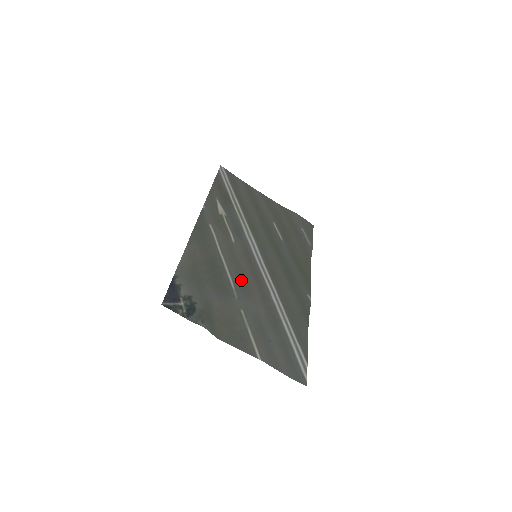
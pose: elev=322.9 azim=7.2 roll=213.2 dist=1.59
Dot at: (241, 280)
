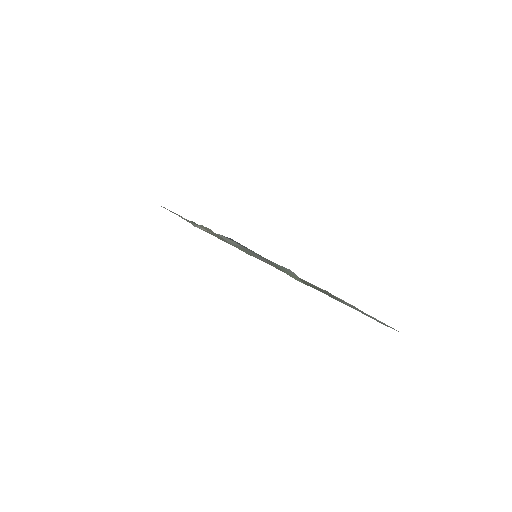
Dot at: occluded
